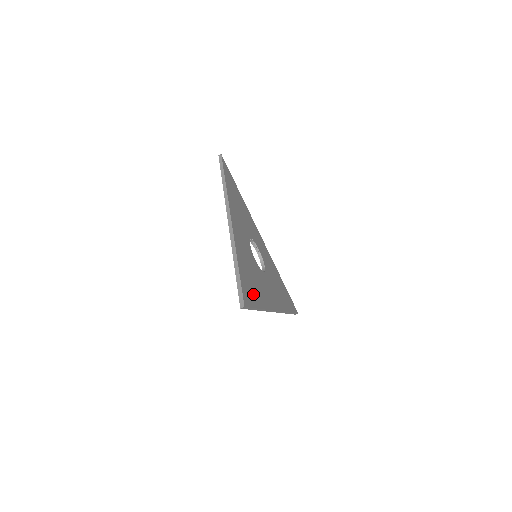
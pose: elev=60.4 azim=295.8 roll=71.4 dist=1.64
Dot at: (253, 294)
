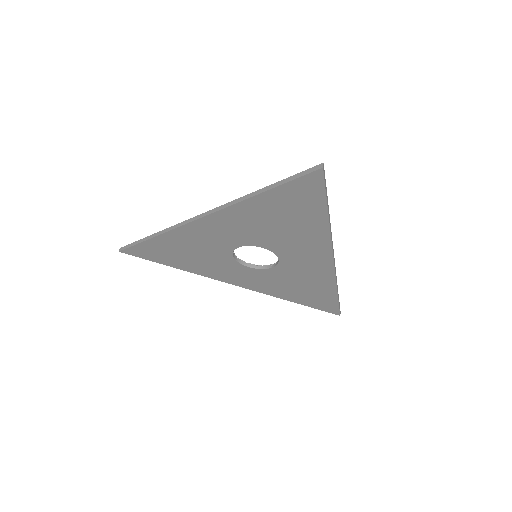
Dot at: occluded
